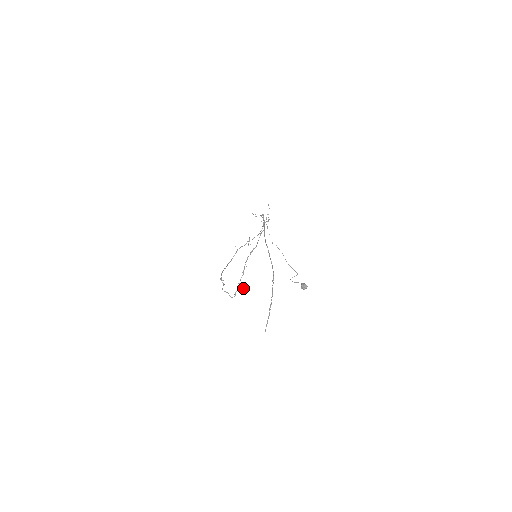
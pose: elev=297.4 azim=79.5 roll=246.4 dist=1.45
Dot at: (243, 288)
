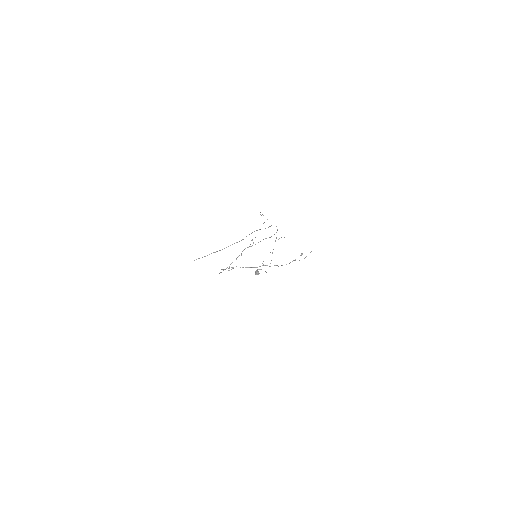
Dot at: occluded
